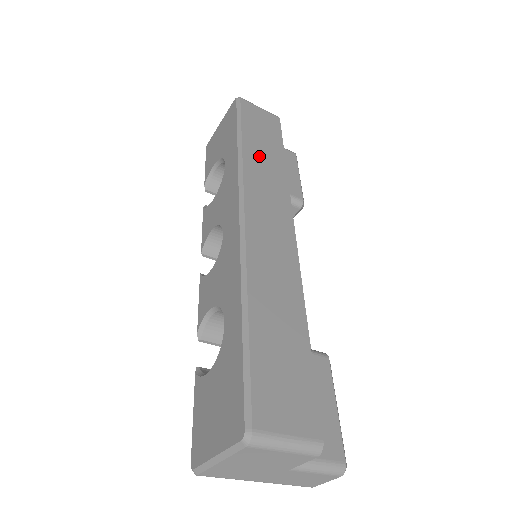
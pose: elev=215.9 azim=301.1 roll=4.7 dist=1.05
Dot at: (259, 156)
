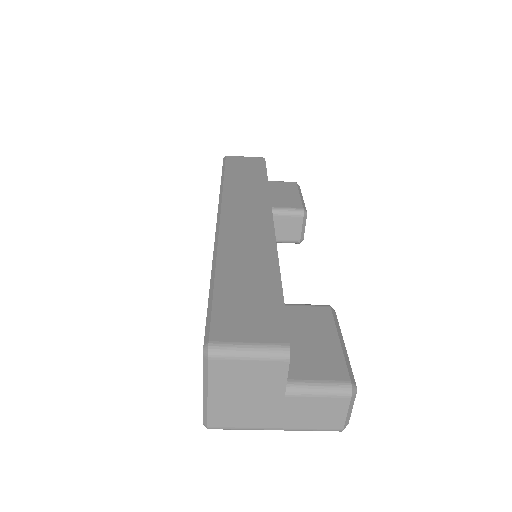
Dot at: (240, 183)
